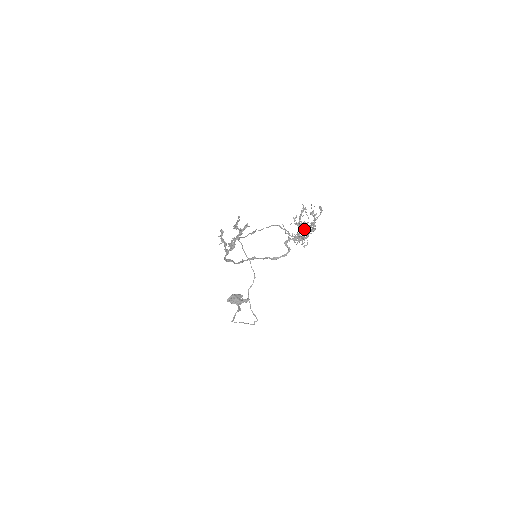
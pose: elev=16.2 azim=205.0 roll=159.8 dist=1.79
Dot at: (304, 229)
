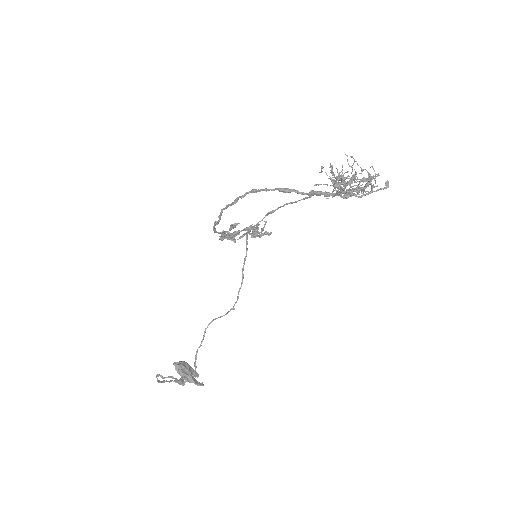
Dot at: (349, 192)
